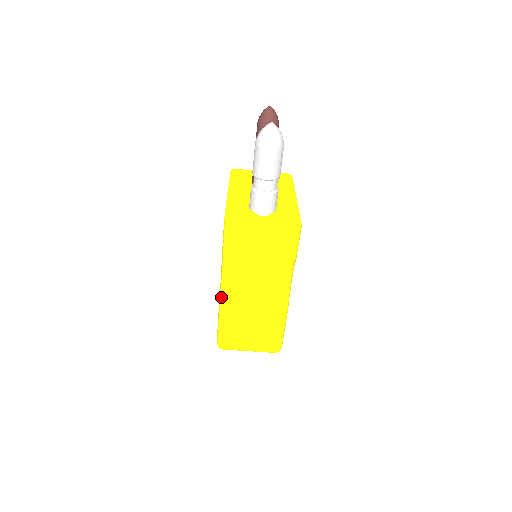
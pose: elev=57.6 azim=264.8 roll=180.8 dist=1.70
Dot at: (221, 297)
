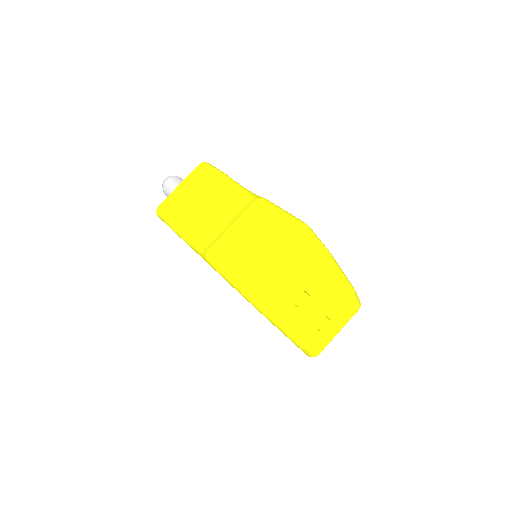
Dot at: (202, 255)
